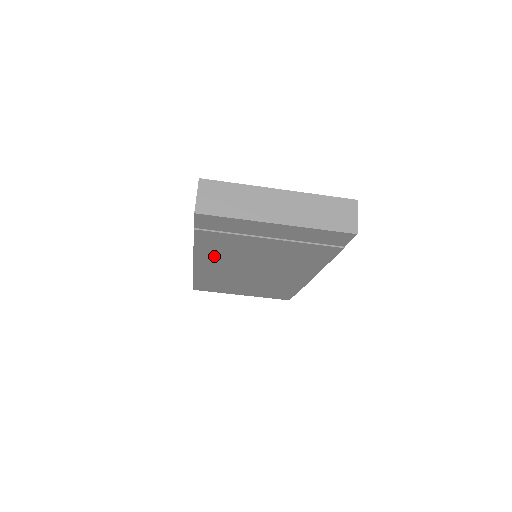
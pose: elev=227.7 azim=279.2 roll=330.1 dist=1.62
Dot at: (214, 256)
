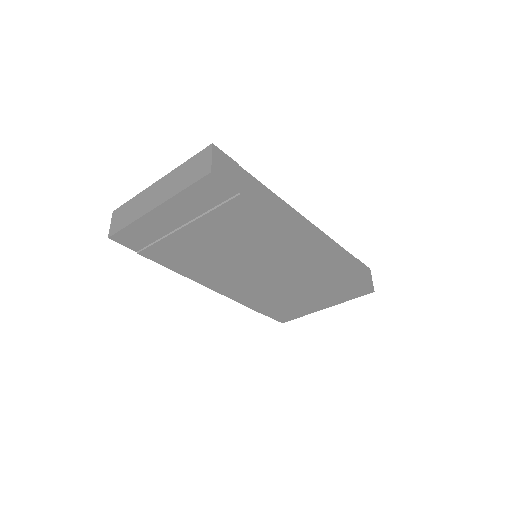
Dot at: (204, 272)
